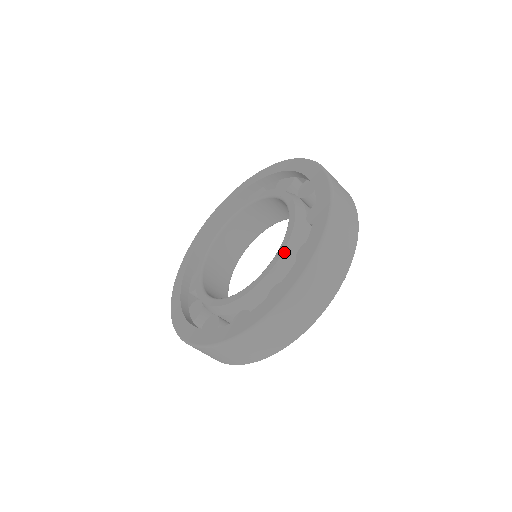
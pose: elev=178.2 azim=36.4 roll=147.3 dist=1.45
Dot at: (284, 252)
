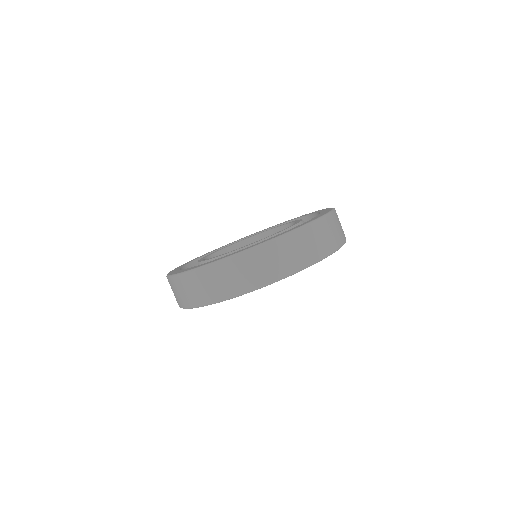
Dot at: (232, 252)
